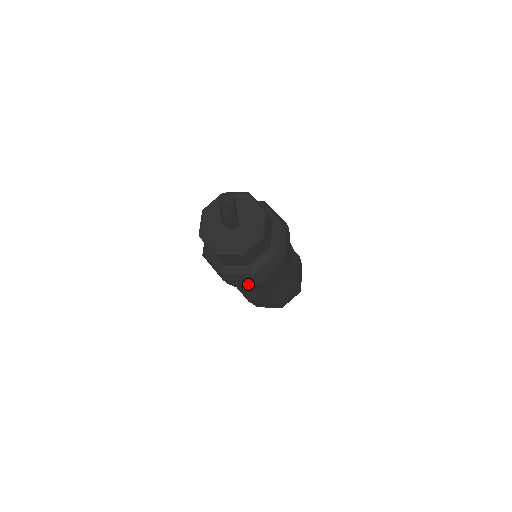
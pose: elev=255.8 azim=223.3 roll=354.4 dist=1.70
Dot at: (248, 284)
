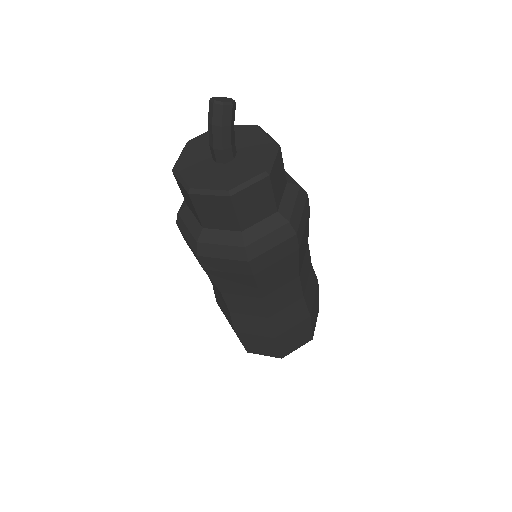
Dot at: (235, 273)
